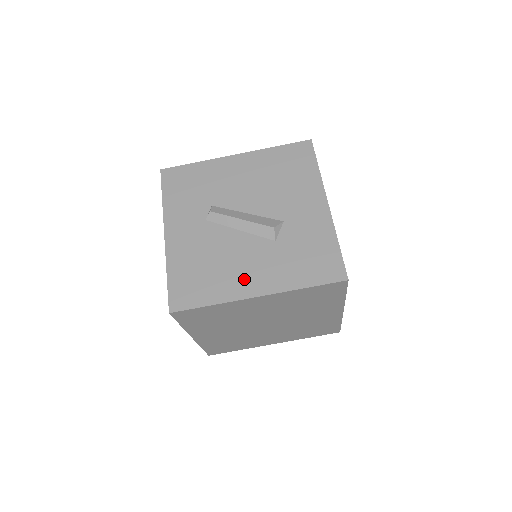
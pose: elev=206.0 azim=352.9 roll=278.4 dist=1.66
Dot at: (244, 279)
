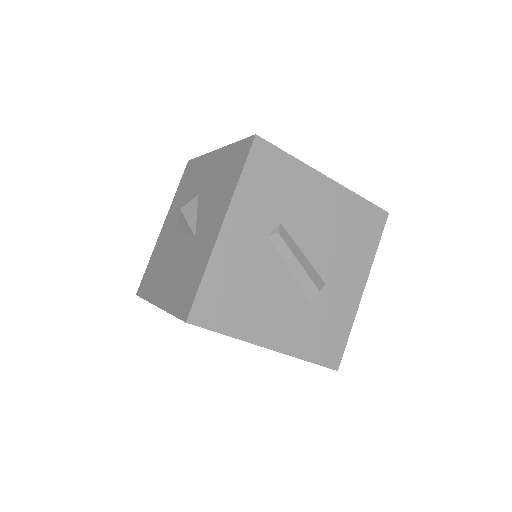
Dot at: (268, 325)
